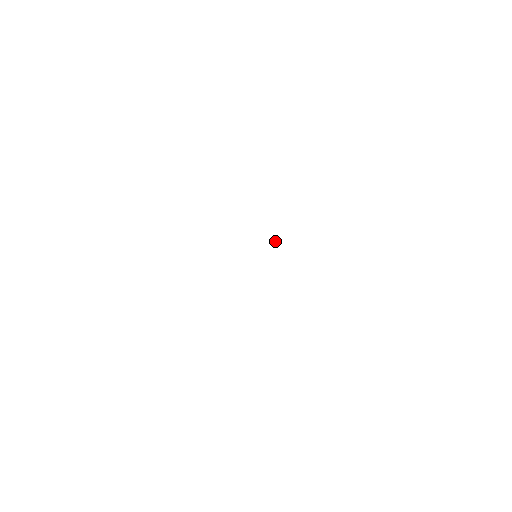
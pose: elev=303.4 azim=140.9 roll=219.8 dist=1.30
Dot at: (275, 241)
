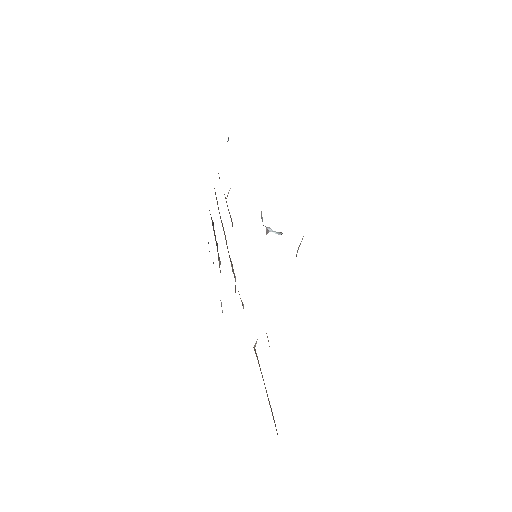
Dot at: (274, 231)
